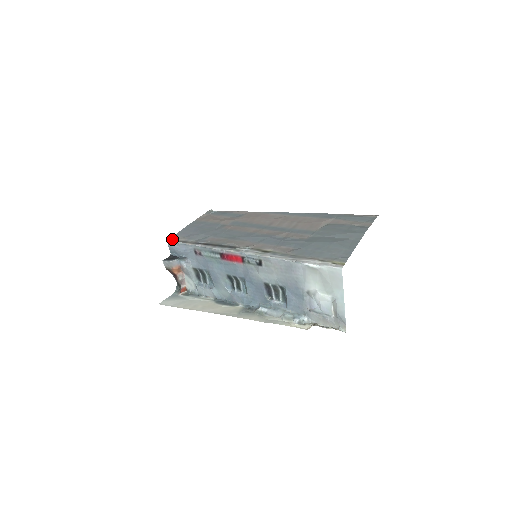
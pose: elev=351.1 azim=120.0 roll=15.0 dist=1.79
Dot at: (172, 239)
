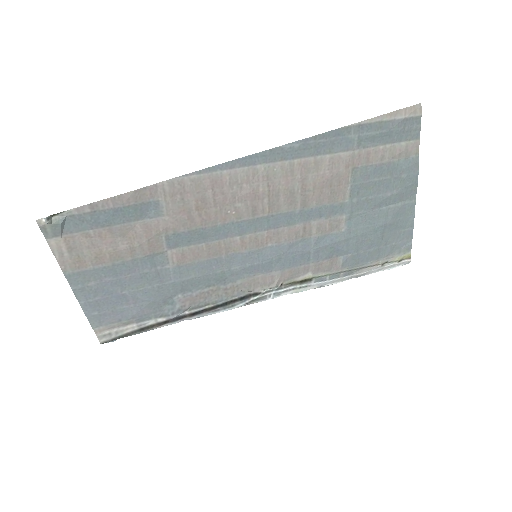
Dot at: (109, 339)
